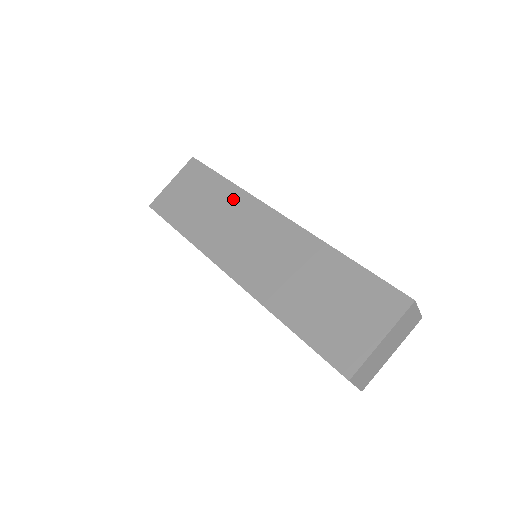
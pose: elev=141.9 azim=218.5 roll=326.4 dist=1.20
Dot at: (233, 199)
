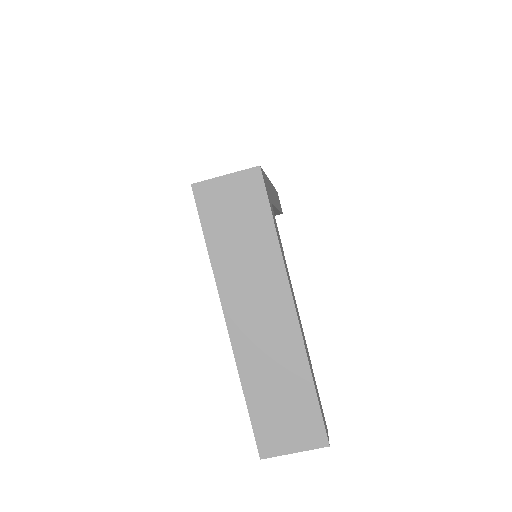
Dot at: (269, 257)
